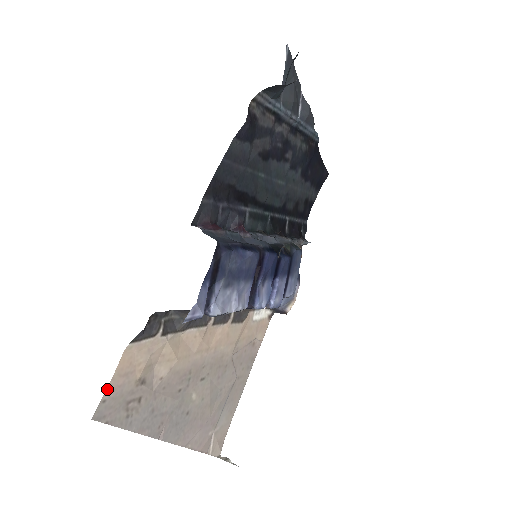
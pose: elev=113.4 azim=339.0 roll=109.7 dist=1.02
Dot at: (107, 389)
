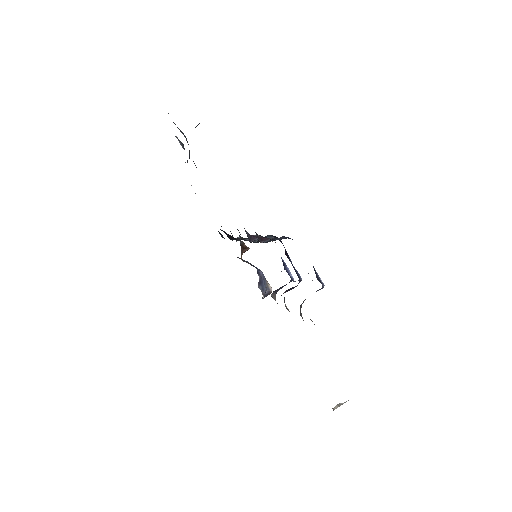
Dot at: occluded
